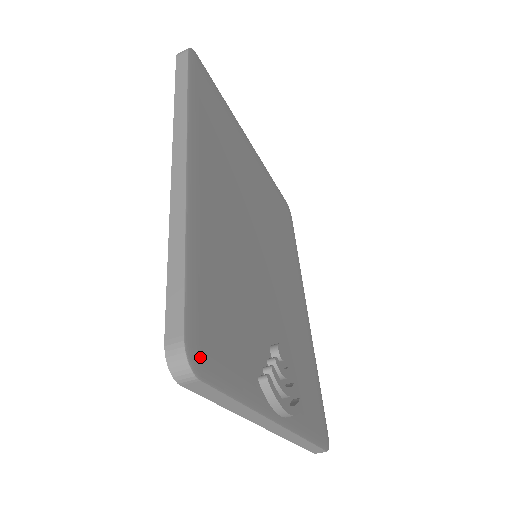
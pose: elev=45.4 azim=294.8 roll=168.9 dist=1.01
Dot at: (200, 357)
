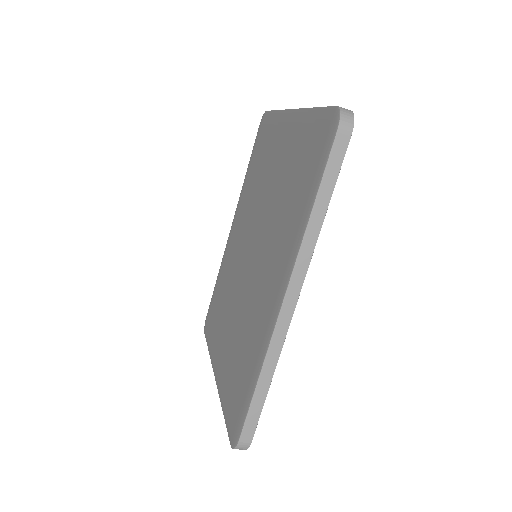
Dot at: occluded
